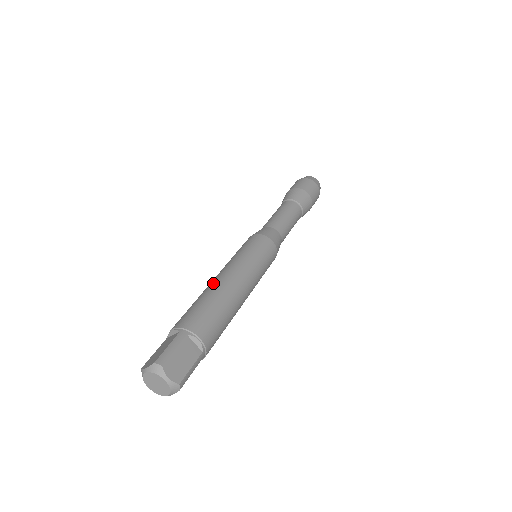
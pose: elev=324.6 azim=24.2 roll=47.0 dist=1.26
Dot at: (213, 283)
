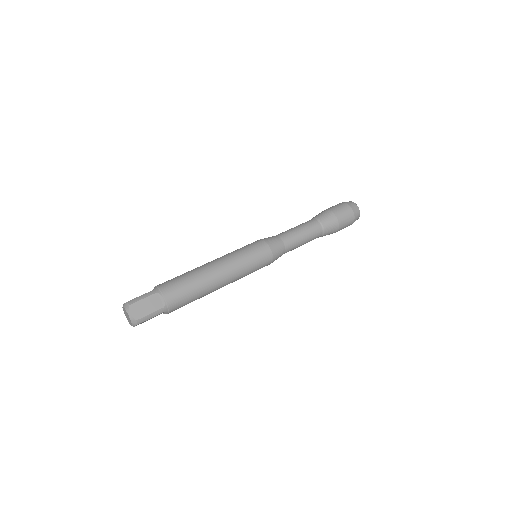
Dot at: occluded
